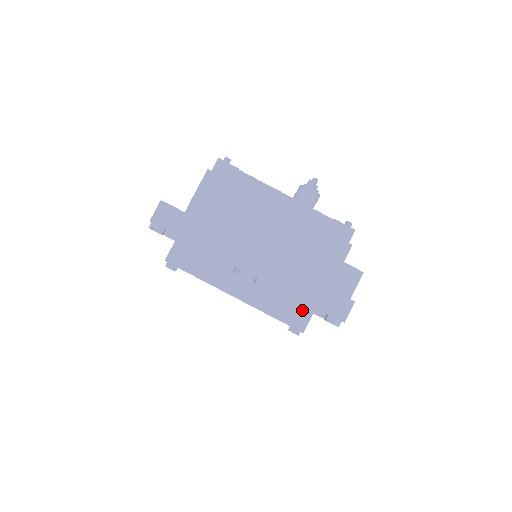
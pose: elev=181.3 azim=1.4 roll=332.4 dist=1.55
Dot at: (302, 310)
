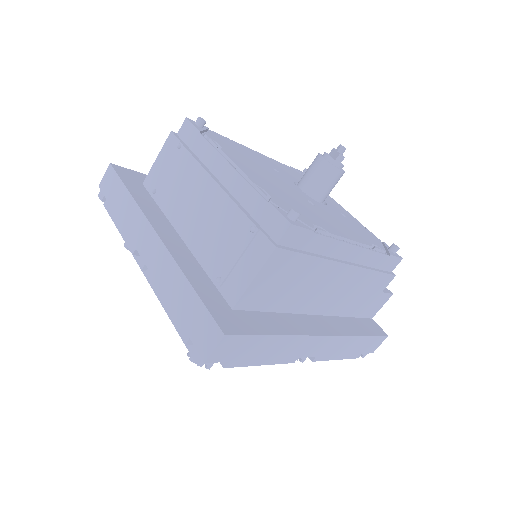
Dot at: occluded
